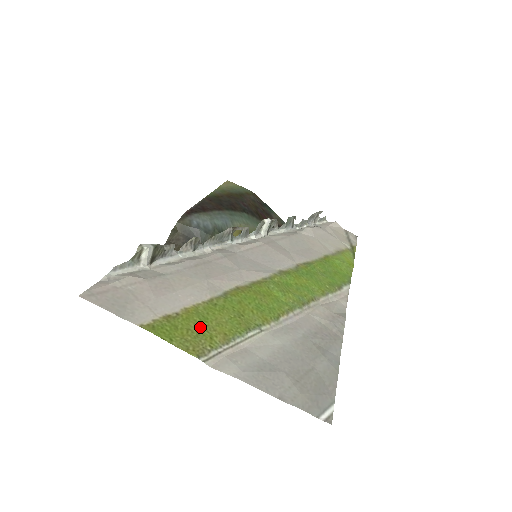
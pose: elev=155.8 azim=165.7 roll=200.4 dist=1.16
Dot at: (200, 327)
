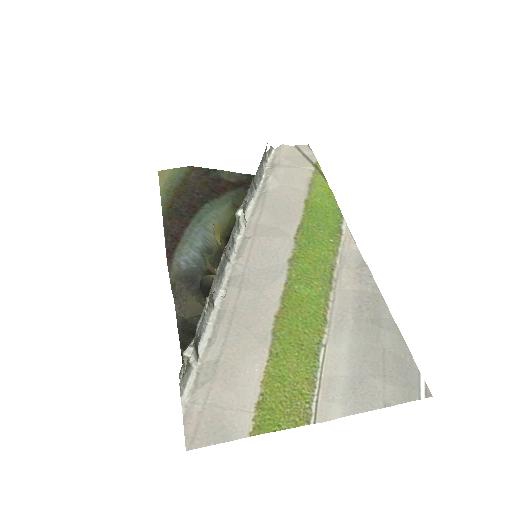
Dot at: (286, 391)
